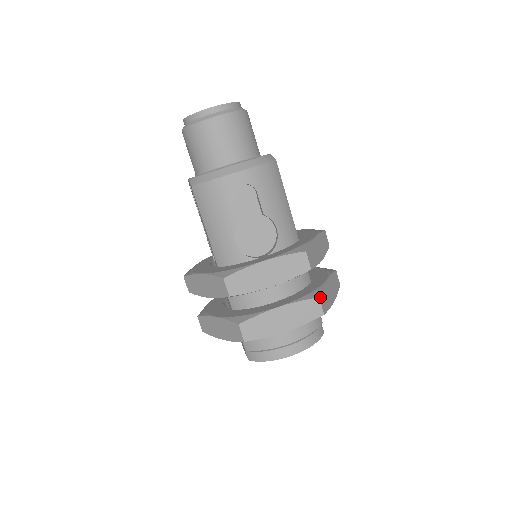
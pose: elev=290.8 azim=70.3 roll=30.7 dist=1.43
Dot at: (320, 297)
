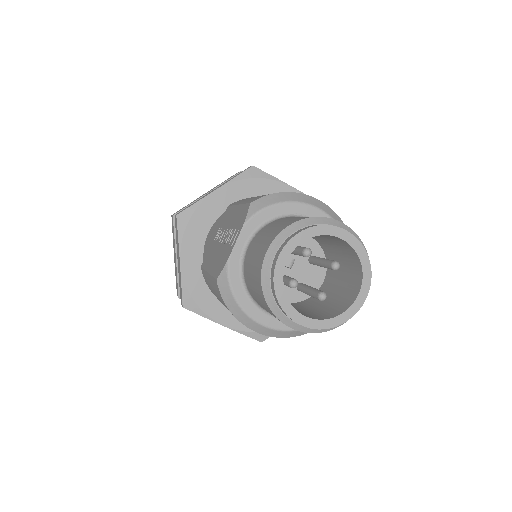
Dot at: occluded
